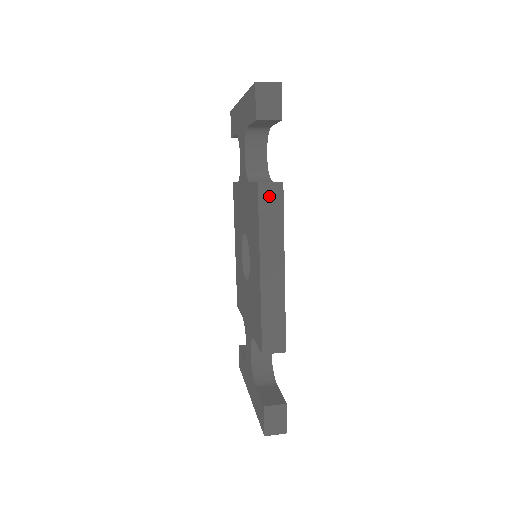
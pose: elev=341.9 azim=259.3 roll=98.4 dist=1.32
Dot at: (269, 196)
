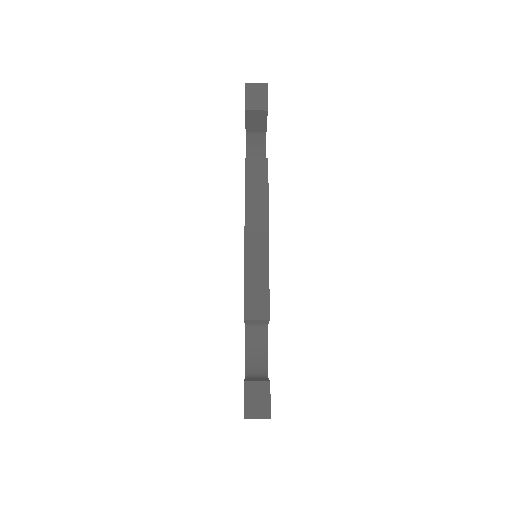
Dot at: (255, 169)
